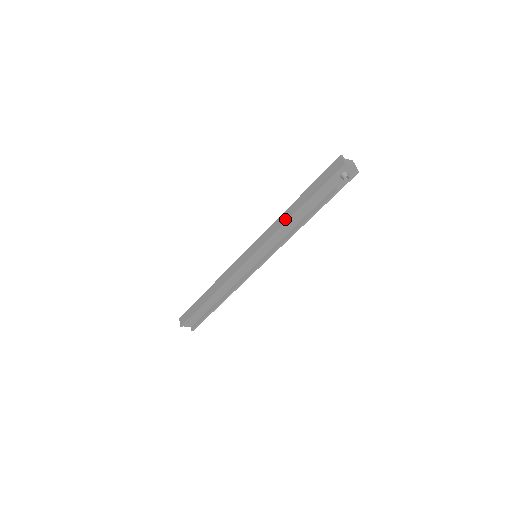
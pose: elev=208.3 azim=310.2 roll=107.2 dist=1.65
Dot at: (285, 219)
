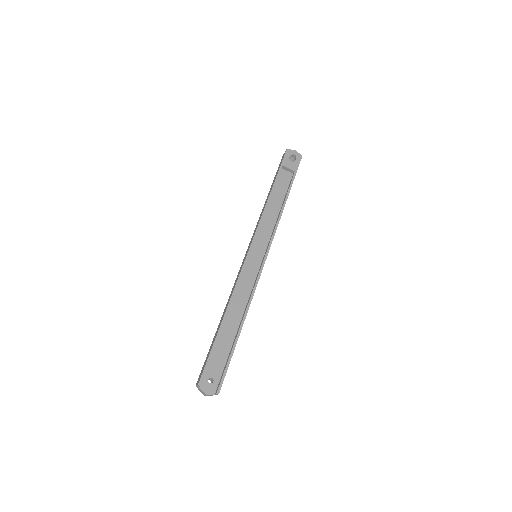
Dot at: (265, 205)
